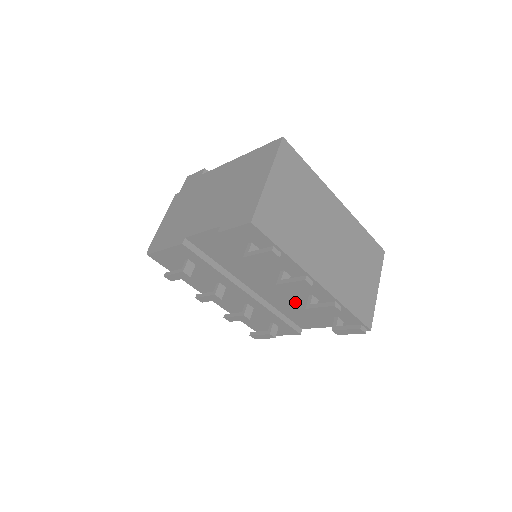
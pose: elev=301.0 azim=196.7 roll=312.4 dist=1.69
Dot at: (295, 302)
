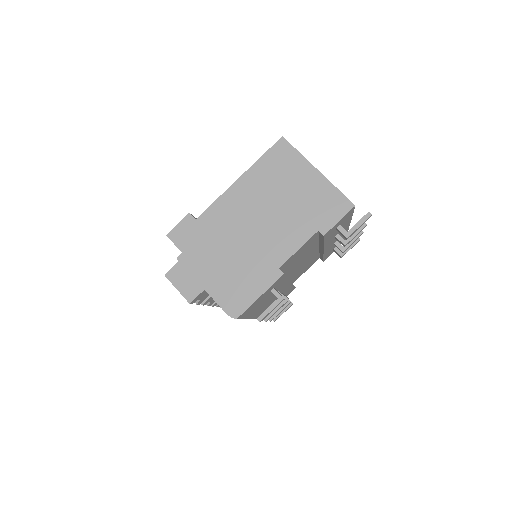
Dot at: (309, 261)
